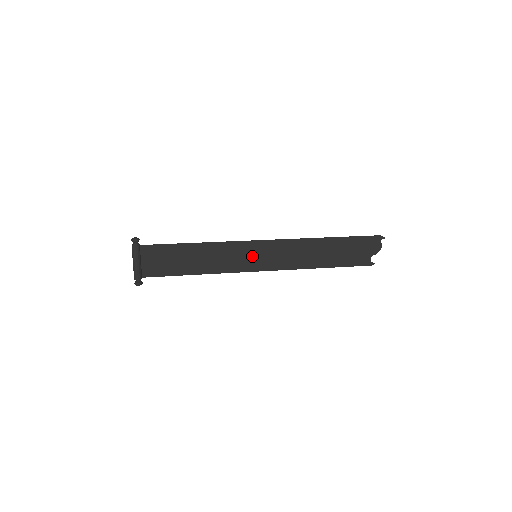
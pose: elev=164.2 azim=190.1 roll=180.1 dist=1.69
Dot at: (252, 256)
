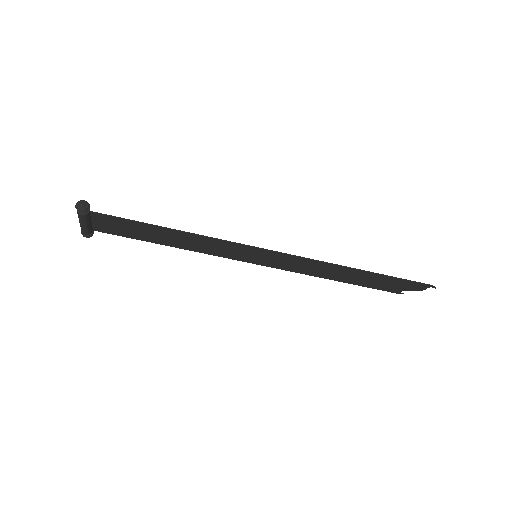
Dot at: (251, 255)
